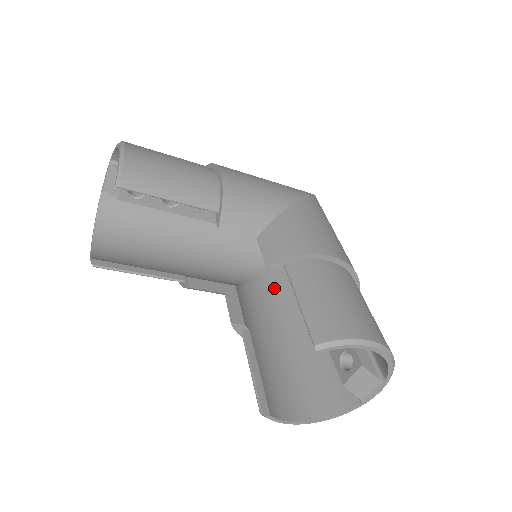
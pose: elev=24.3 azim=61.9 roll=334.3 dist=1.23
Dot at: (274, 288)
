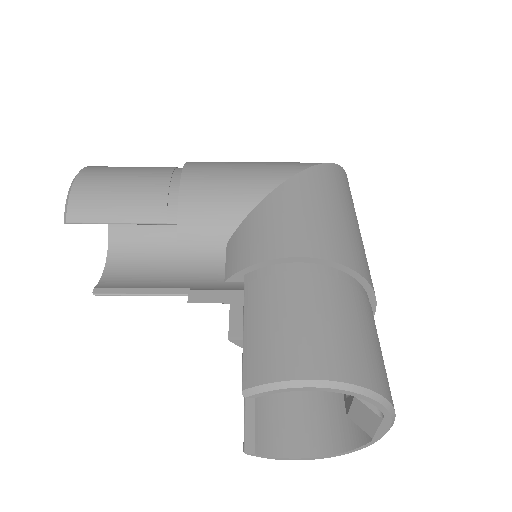
Dot at: occluded
